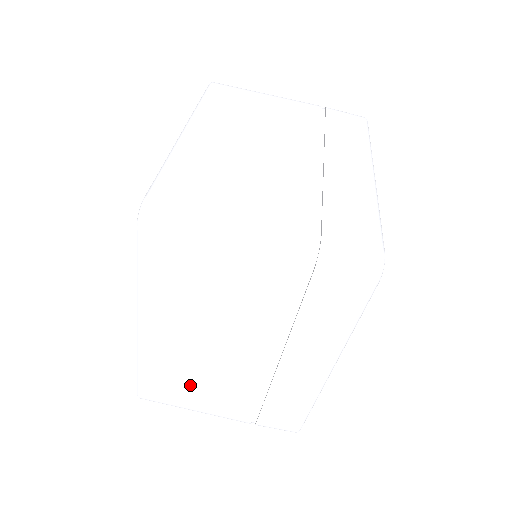
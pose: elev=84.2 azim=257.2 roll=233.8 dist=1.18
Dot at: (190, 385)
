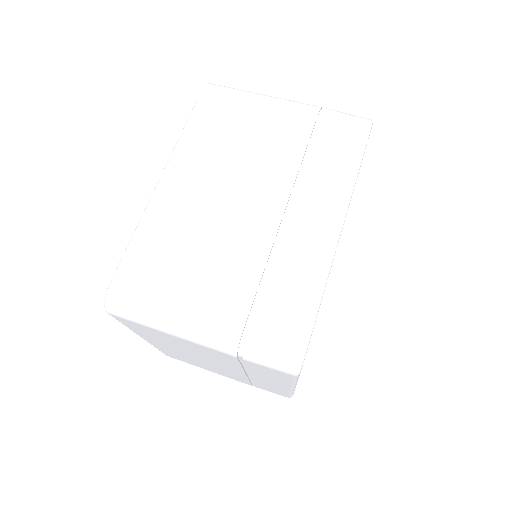
Dot at: (184, 260)
